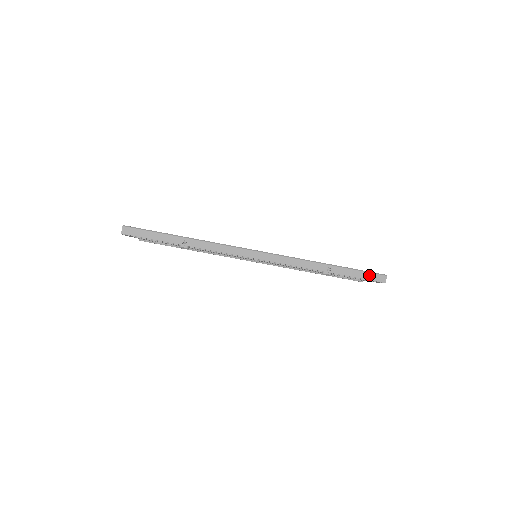
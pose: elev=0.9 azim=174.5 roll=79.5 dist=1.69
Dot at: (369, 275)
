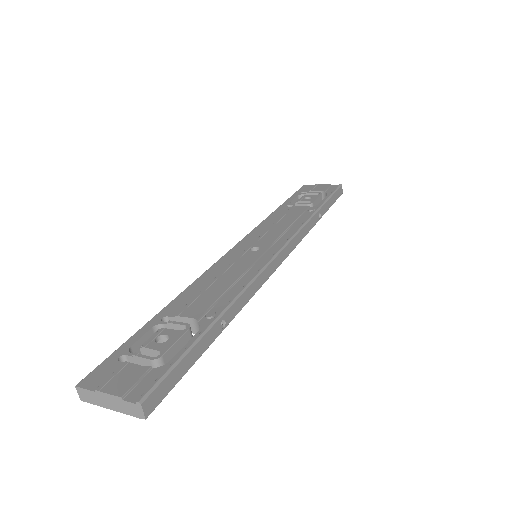
Dot at: (336, 195)
